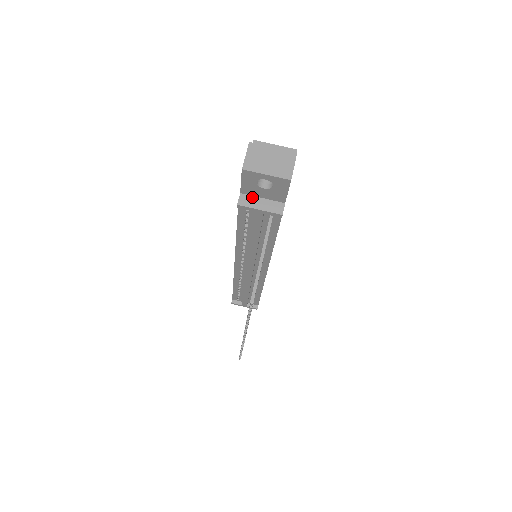
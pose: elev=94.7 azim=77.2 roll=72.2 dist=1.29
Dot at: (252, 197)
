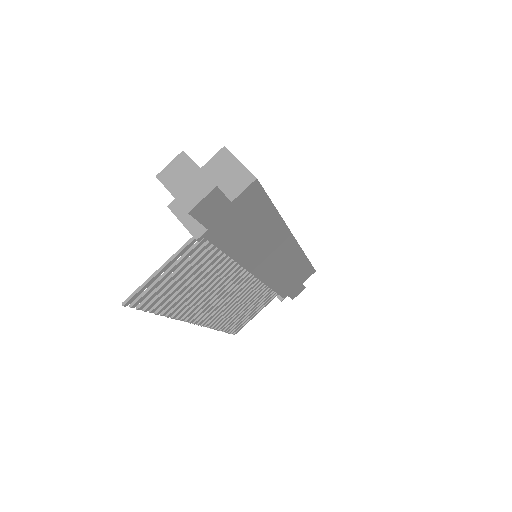
Dot at: occluded
